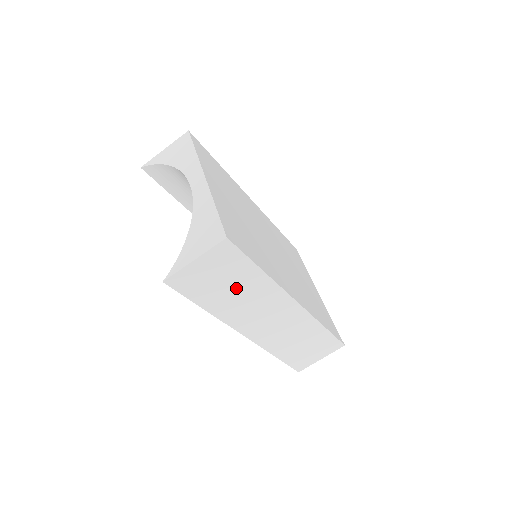
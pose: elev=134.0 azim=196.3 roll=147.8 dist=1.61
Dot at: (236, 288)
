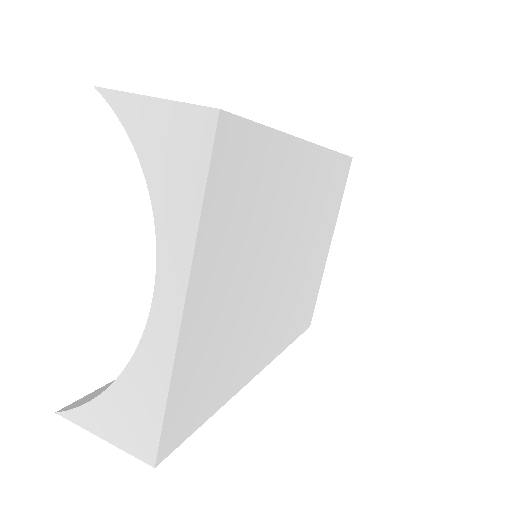
Dot at: occluded
